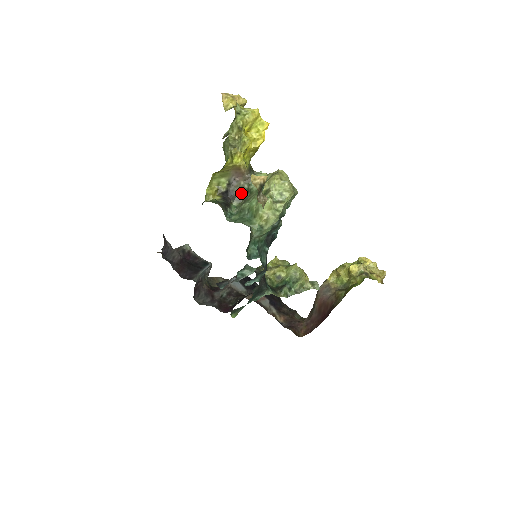
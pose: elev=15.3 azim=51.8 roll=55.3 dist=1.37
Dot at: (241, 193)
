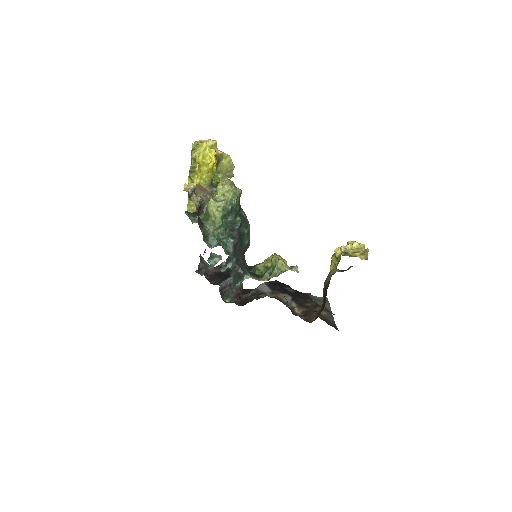
Dot at: occluded
